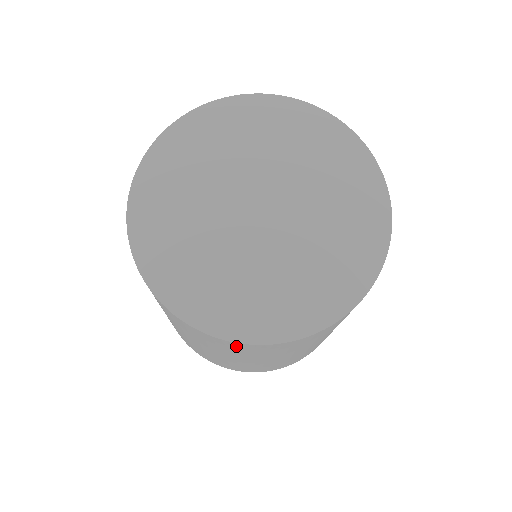
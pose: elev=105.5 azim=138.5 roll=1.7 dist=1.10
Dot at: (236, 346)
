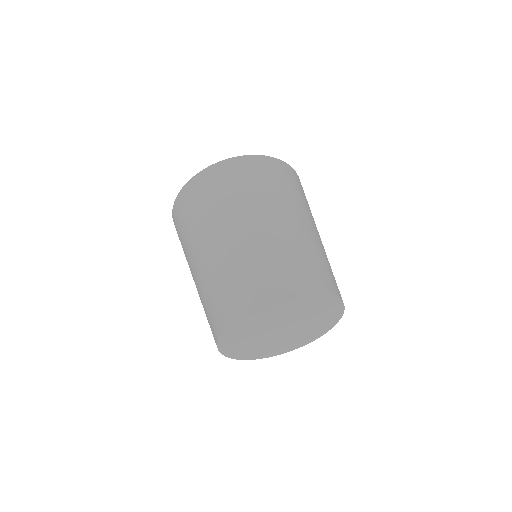
Dot at: occluded
